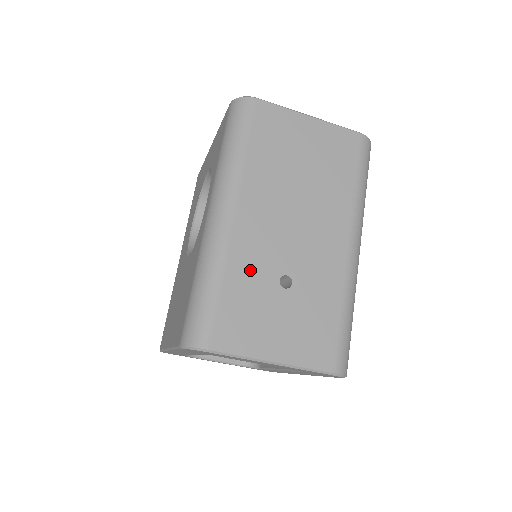
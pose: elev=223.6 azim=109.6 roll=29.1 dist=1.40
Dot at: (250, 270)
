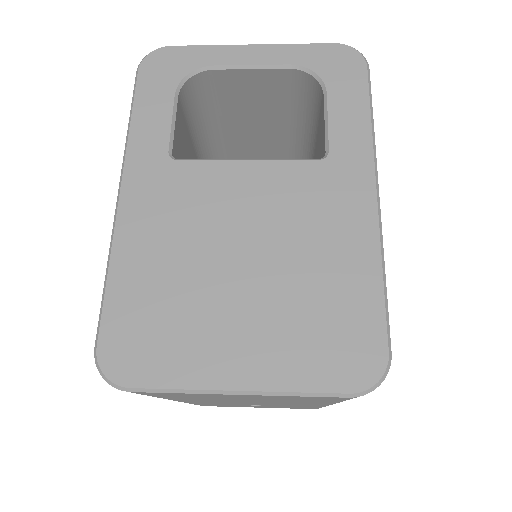
Dot at: (215, 404)
